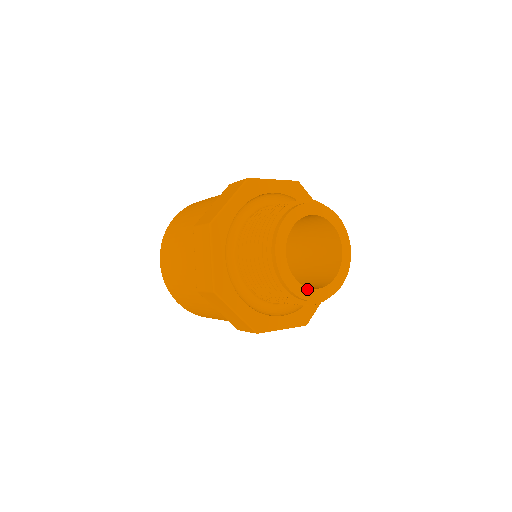
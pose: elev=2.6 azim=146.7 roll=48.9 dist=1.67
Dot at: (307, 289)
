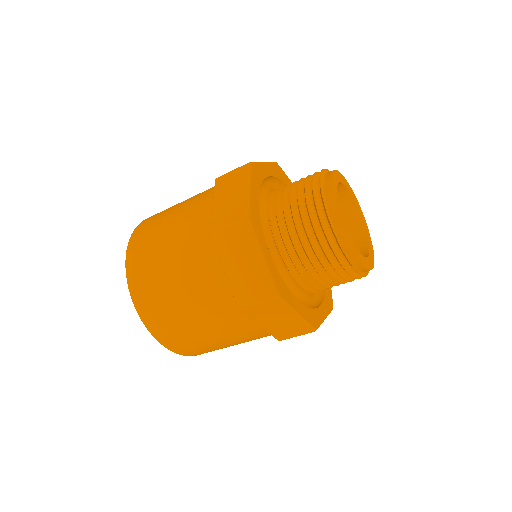
Dot at: (365, 258)
